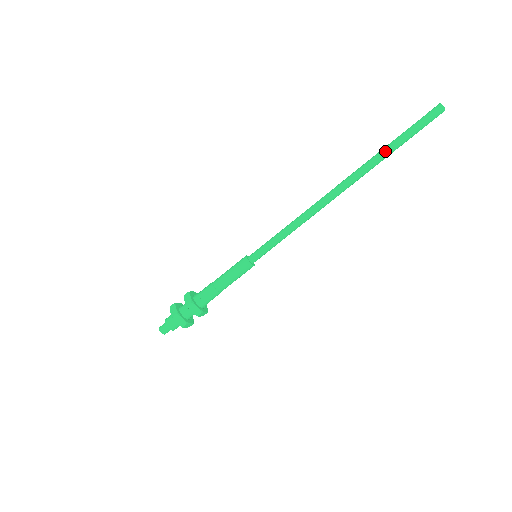
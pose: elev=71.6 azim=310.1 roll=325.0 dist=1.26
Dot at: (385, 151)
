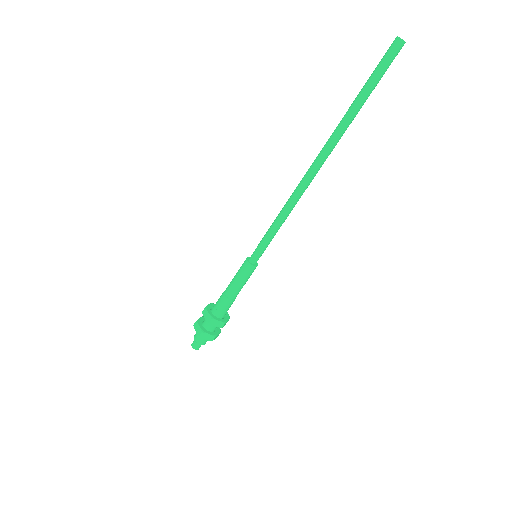
Dot at: (349, 109)
